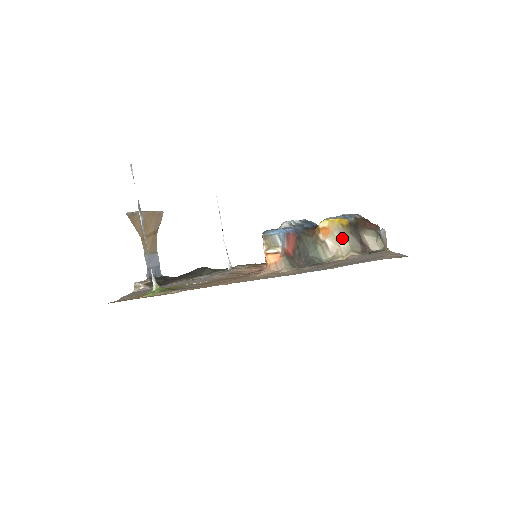
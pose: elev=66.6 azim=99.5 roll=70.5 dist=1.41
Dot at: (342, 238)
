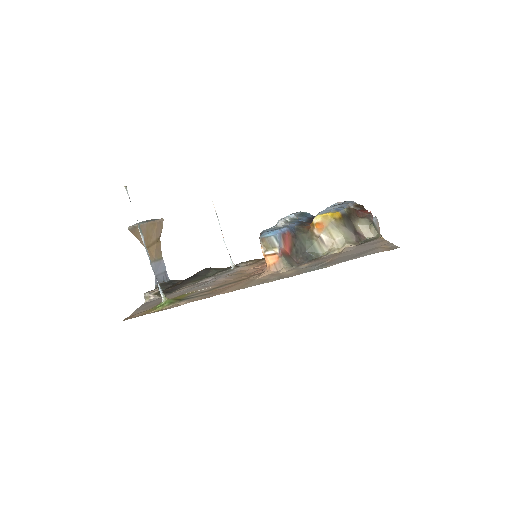
Dot at: (336, 231)
